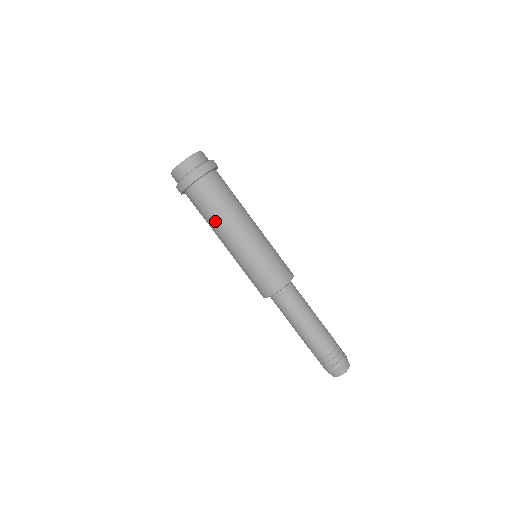
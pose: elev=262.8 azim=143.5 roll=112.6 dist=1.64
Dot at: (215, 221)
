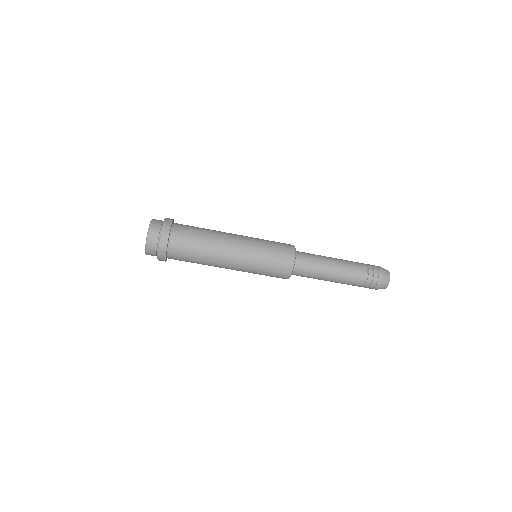
Dot at: (205, 264)
